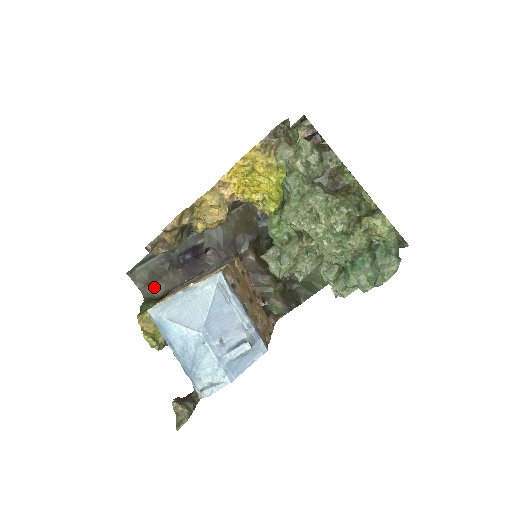
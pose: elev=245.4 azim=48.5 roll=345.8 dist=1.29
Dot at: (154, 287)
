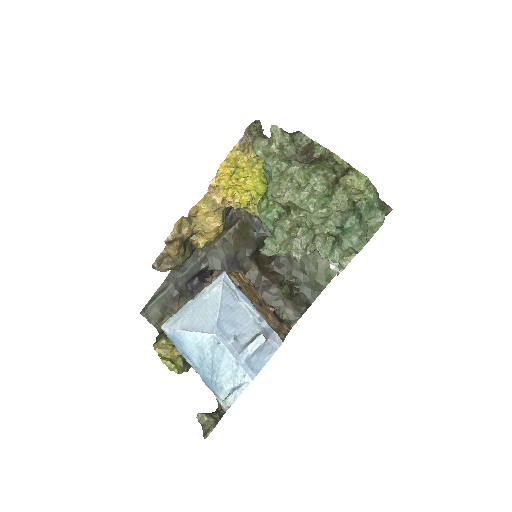
Dot at: occluded
